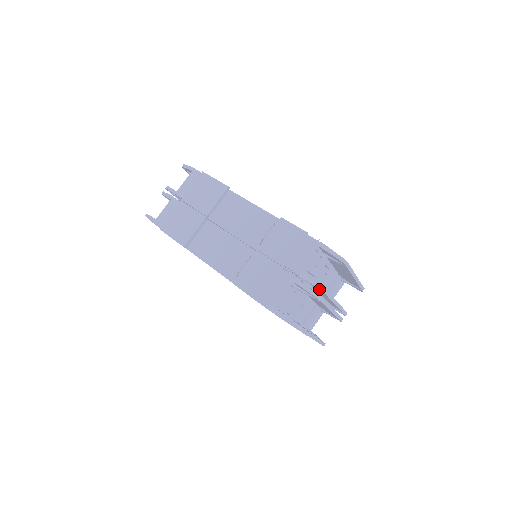
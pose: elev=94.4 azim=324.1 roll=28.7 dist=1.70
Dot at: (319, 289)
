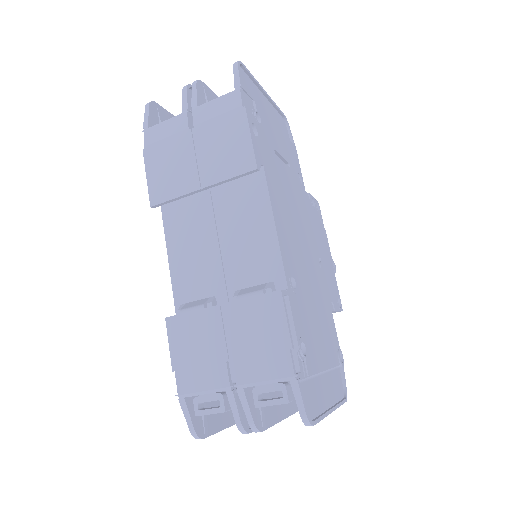
Dot at: (250, 426)
